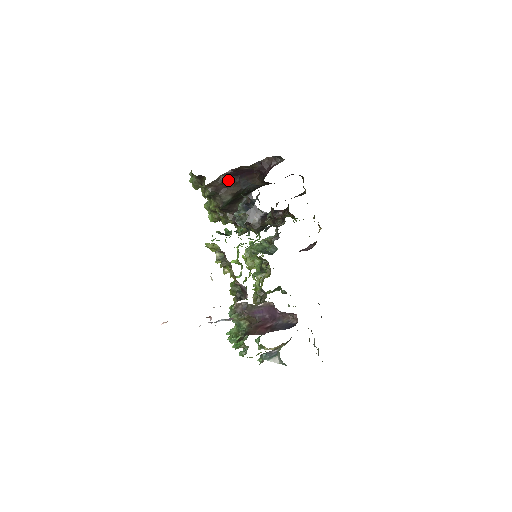
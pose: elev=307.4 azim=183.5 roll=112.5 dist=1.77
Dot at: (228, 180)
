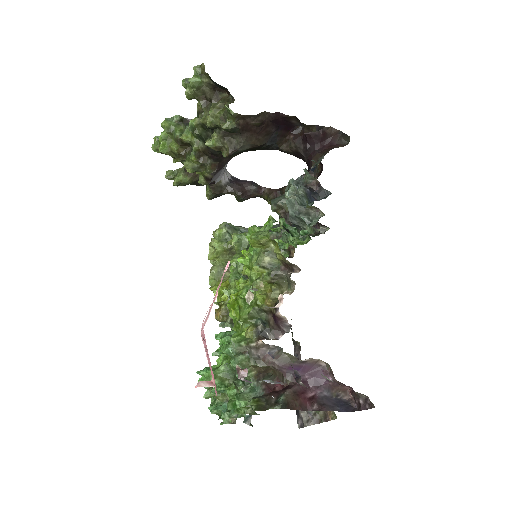
Dot at: (265, 124)
